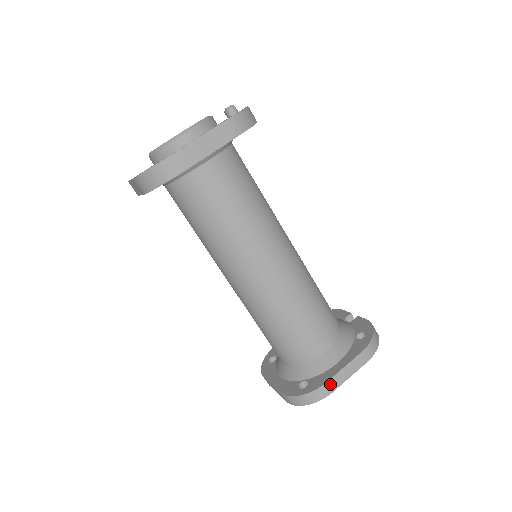
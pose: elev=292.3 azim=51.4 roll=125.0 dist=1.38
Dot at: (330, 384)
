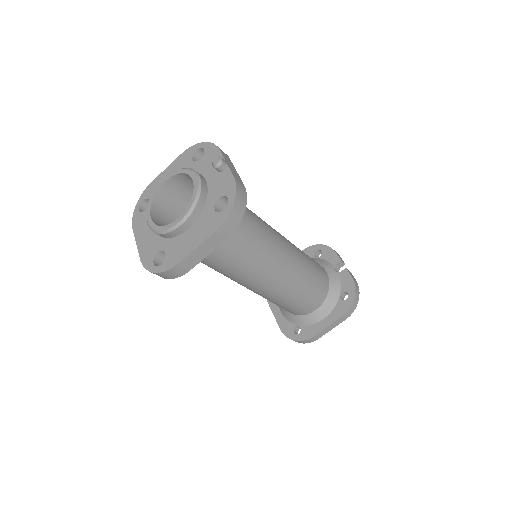
Dot at: (316, 336)
